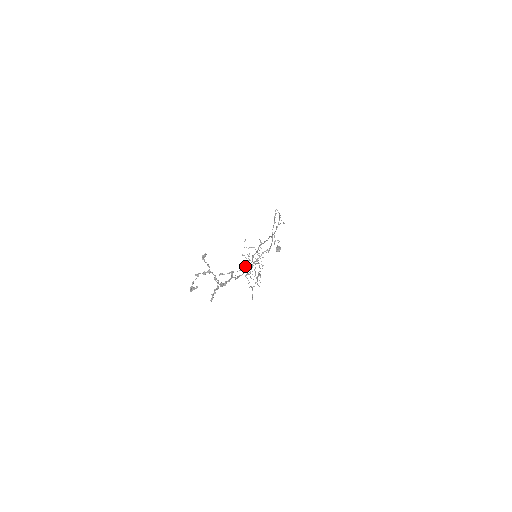
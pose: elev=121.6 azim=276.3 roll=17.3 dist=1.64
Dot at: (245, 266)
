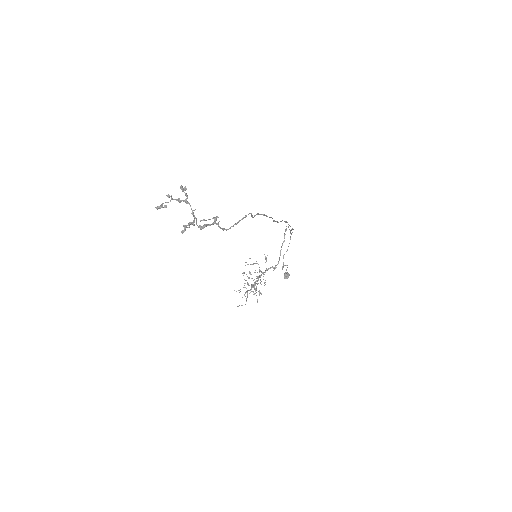
Dot at: occluded
